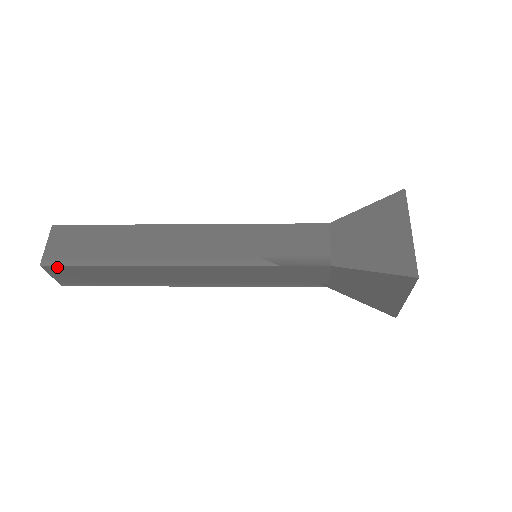
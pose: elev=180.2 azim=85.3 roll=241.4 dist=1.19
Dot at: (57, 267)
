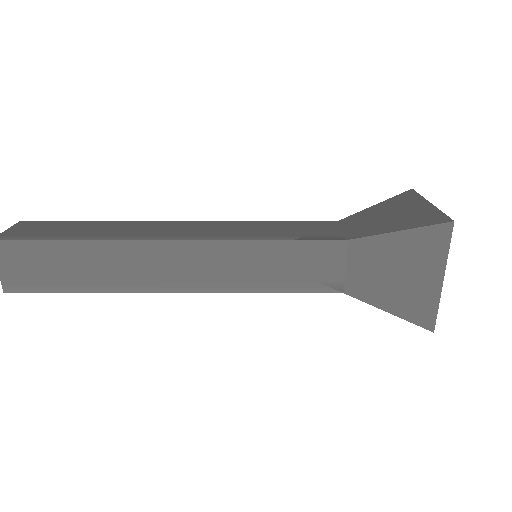
Dot at: (25, 290)
